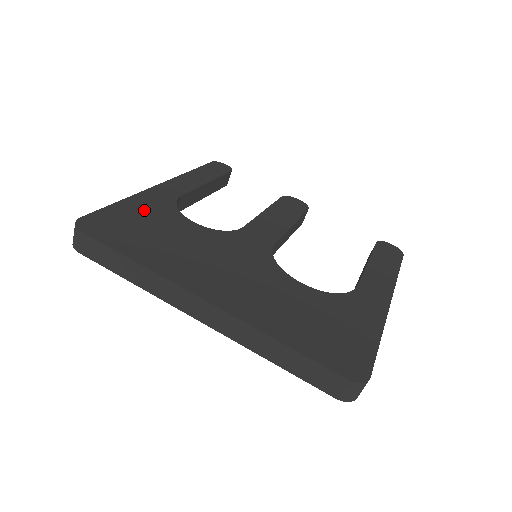
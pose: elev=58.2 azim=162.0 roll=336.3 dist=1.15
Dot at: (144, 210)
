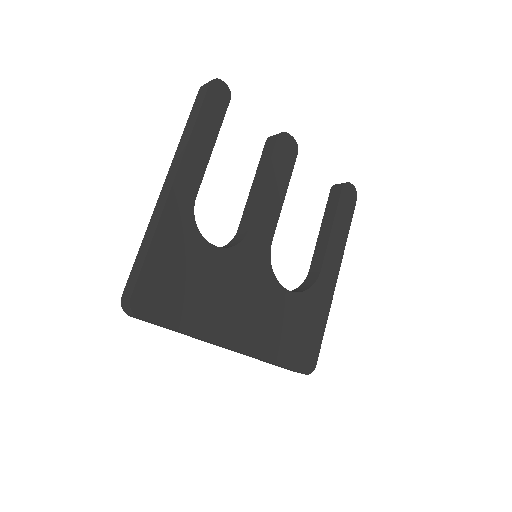
Dot at: (173, 250)
